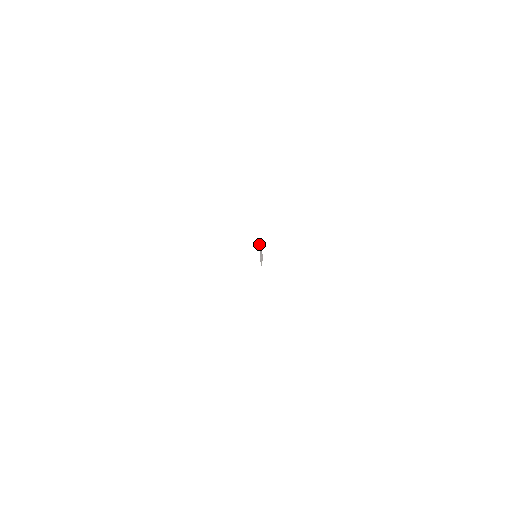
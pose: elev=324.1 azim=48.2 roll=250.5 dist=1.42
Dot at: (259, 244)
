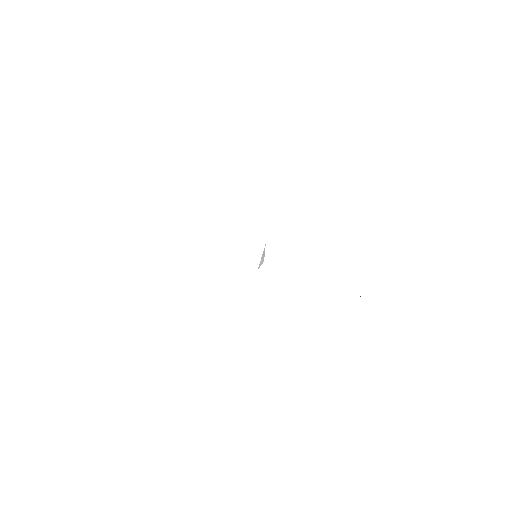
Dot at: occluded
